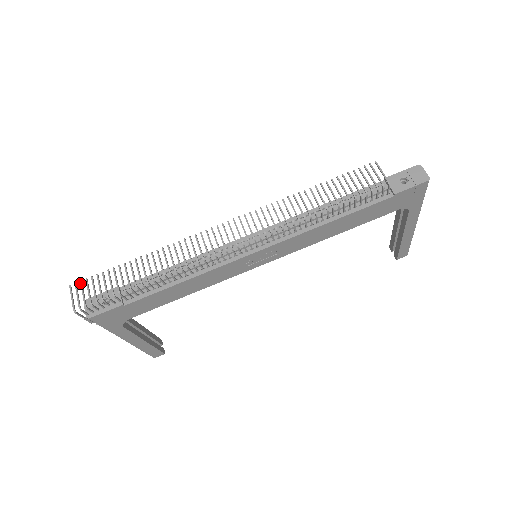
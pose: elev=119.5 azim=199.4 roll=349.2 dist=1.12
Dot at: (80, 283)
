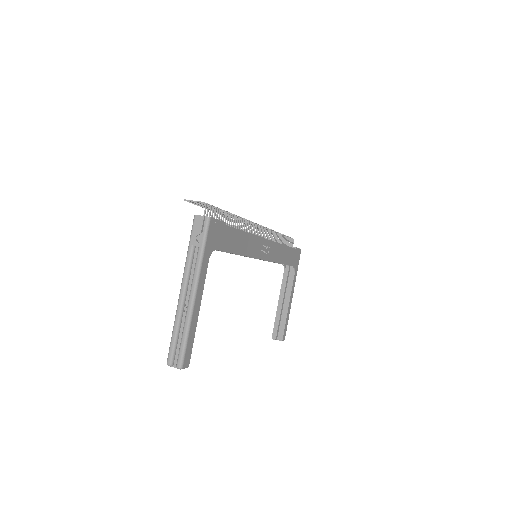
Dot at: occluded
